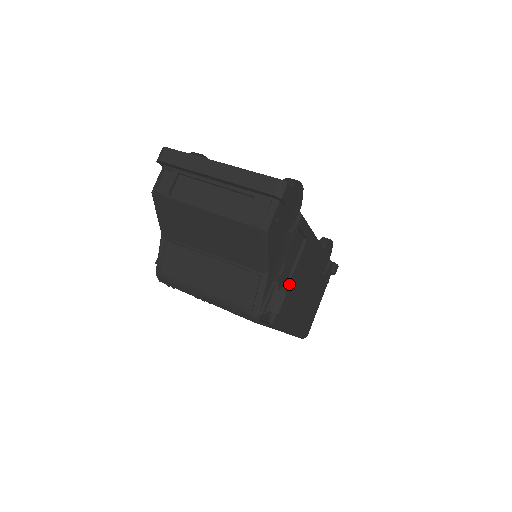
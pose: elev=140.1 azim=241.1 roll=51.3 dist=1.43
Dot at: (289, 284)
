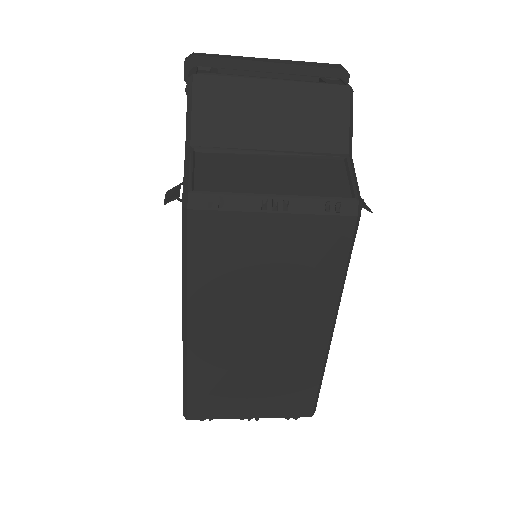
Dot at: occluded
